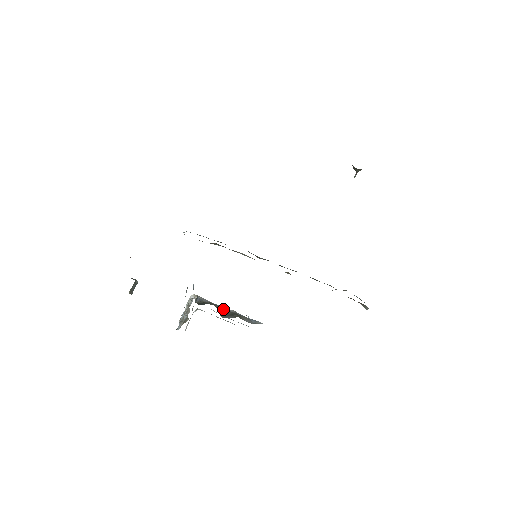
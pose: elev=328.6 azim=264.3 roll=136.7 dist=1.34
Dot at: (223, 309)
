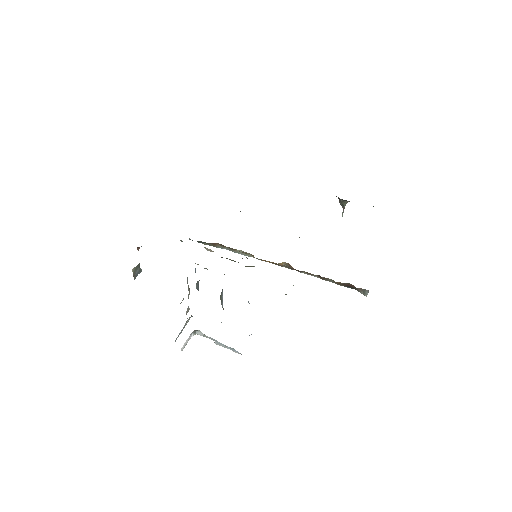
Dot at: occluded
